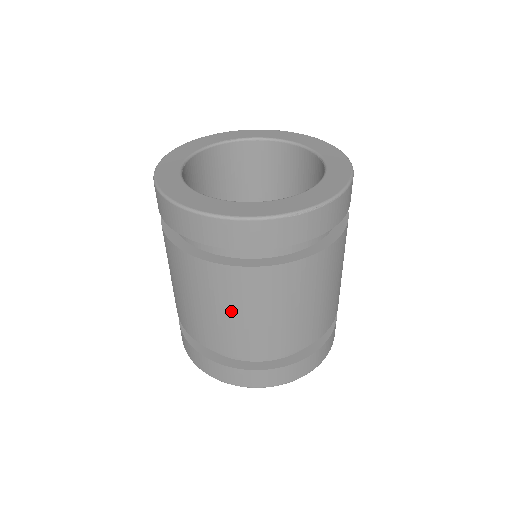
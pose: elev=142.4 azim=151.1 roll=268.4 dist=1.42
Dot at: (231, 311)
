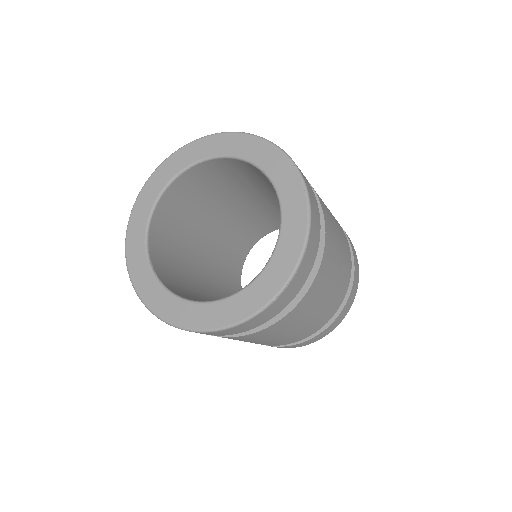
Dot at: (257, 341)
